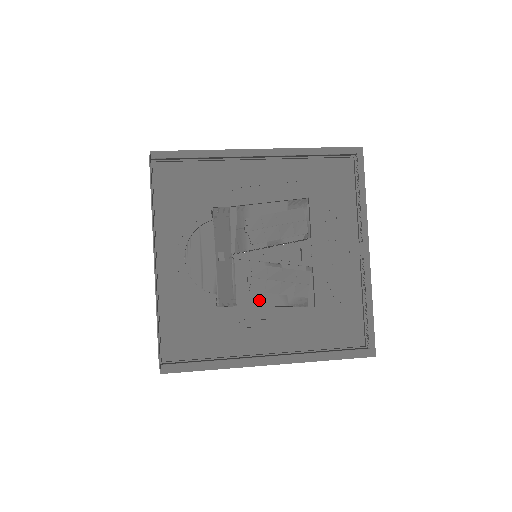
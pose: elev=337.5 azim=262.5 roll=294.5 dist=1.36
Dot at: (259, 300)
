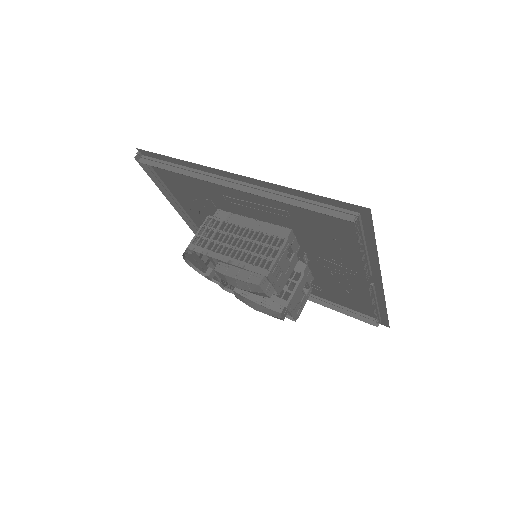
Dot at: occluded
